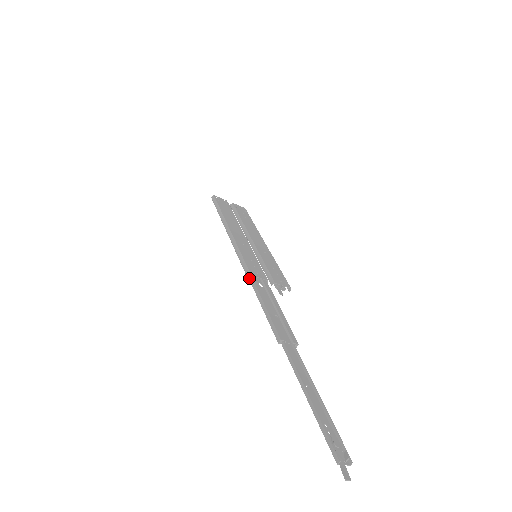
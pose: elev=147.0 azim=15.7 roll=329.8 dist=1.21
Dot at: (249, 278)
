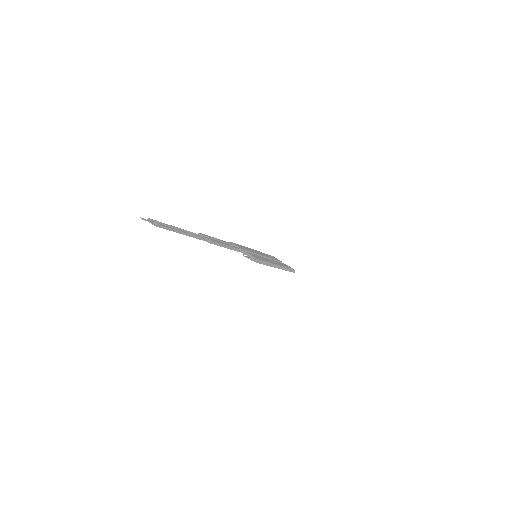
Dot at: occluded
